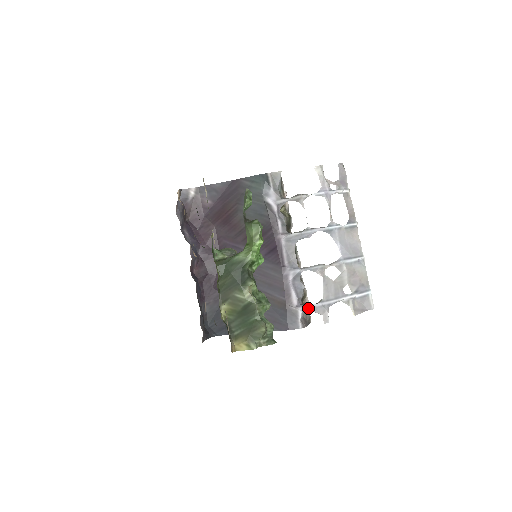
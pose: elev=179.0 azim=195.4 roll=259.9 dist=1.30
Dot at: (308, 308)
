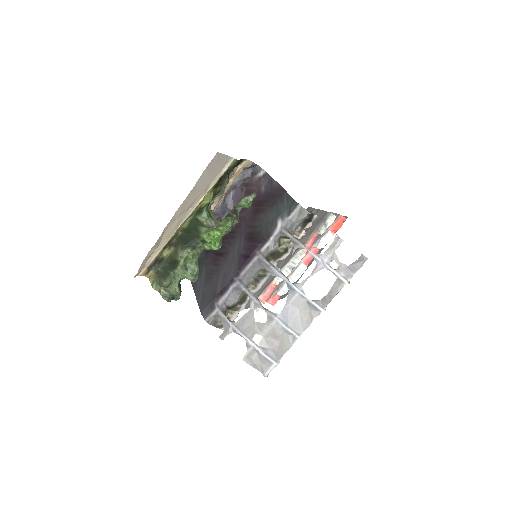
Dot at: (222, 315)
